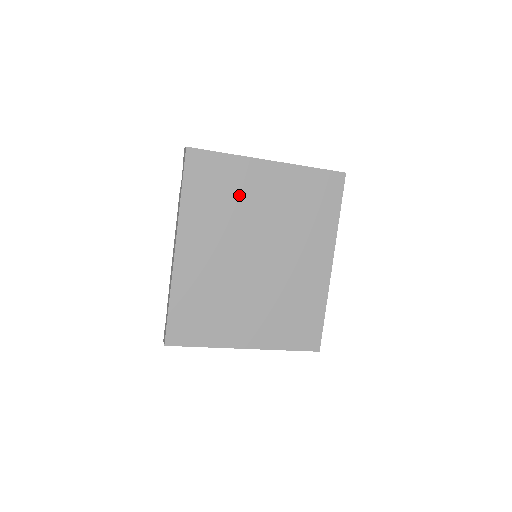
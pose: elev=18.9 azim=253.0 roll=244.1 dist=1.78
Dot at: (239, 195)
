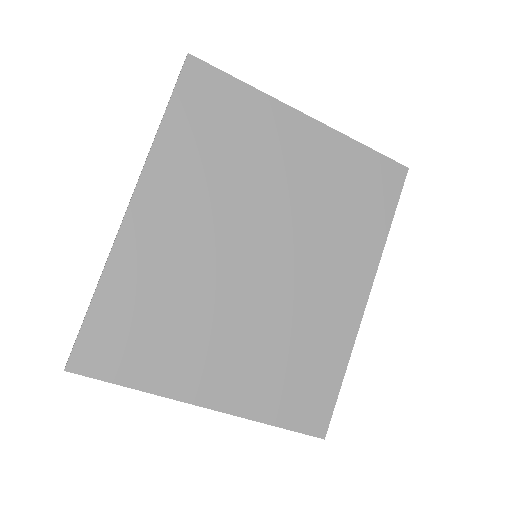
Dot at: (252, 151)
